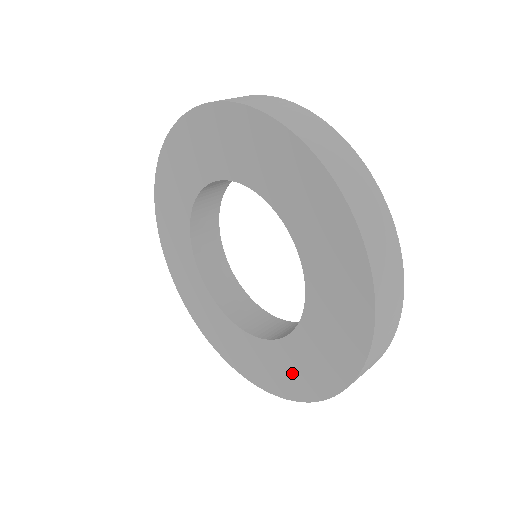
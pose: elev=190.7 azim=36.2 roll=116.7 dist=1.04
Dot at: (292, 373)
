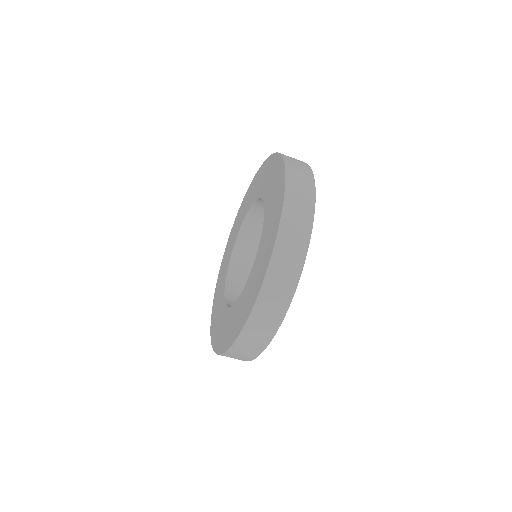
Dot at: (223, 332)
